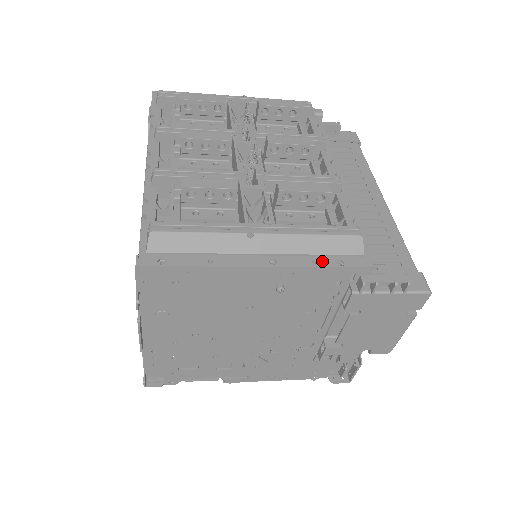
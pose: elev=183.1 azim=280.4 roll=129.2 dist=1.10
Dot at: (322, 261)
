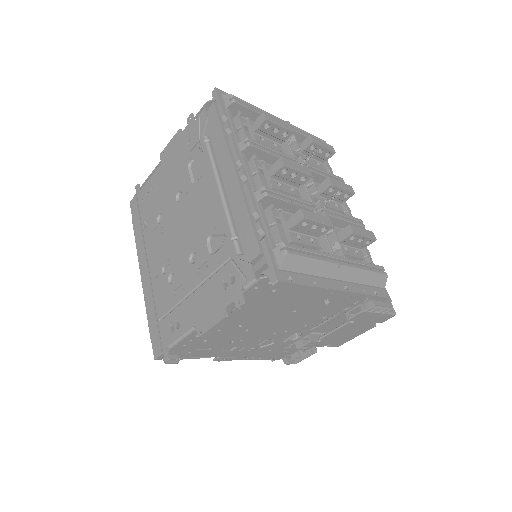
Dot at: (367, 290)
